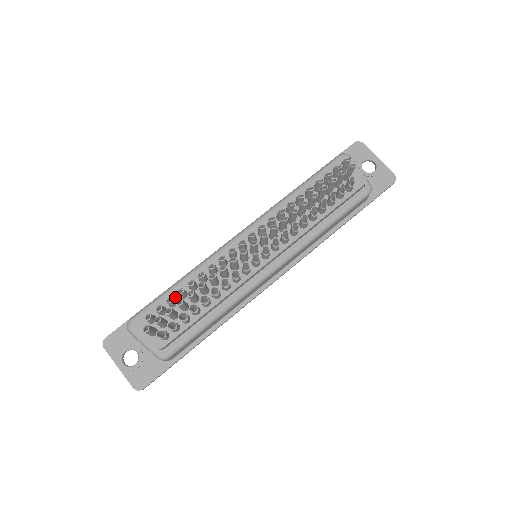
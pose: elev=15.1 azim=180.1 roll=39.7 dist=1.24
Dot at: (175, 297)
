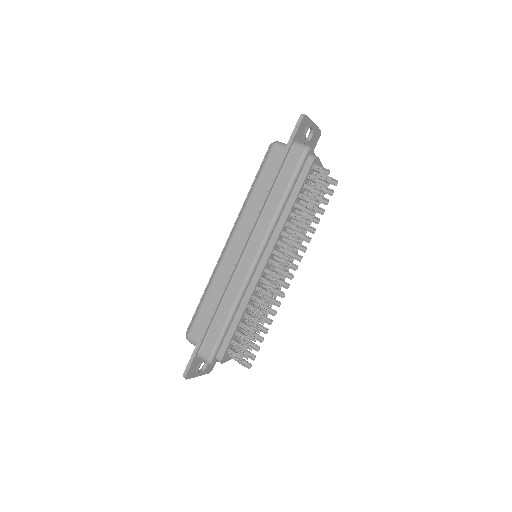
Dot at: (237, 330)
